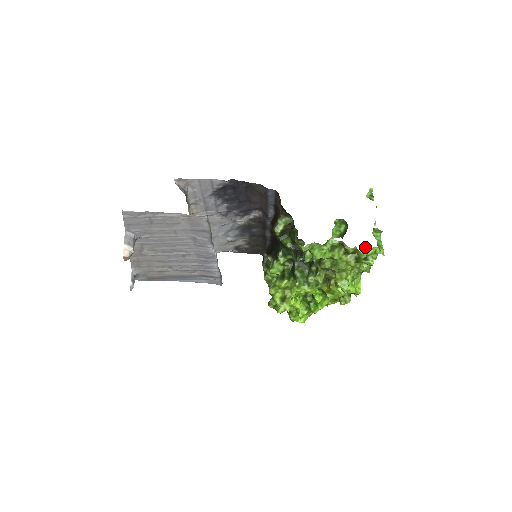
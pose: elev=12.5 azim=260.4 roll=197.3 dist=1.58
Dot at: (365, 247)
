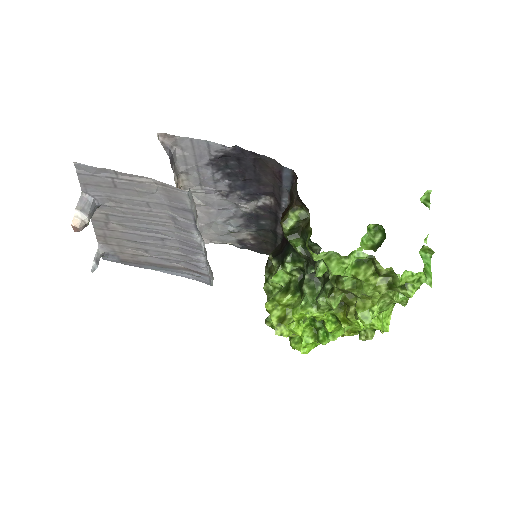
Dot at: (405, 270)
